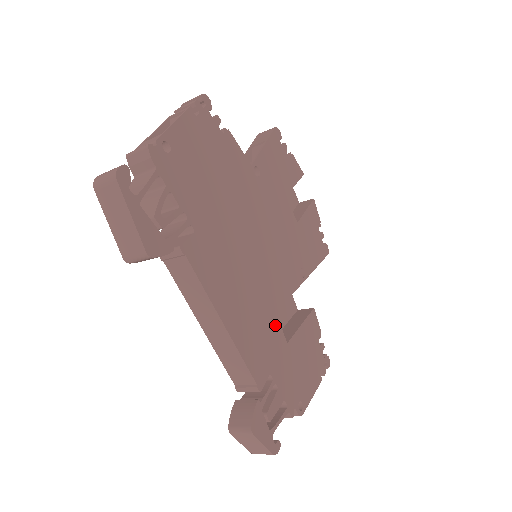
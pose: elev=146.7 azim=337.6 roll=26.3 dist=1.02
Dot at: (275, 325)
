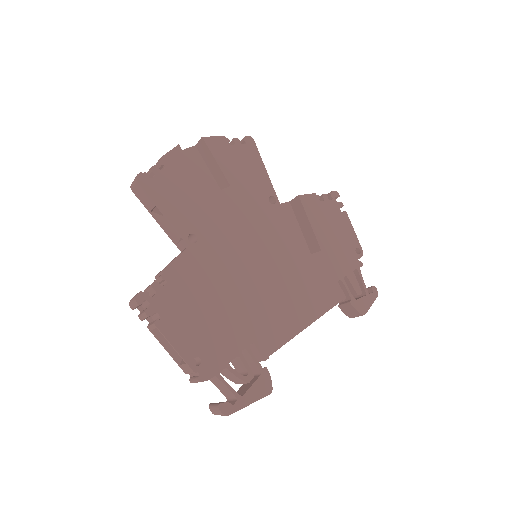
Dot at: (310, 262)
